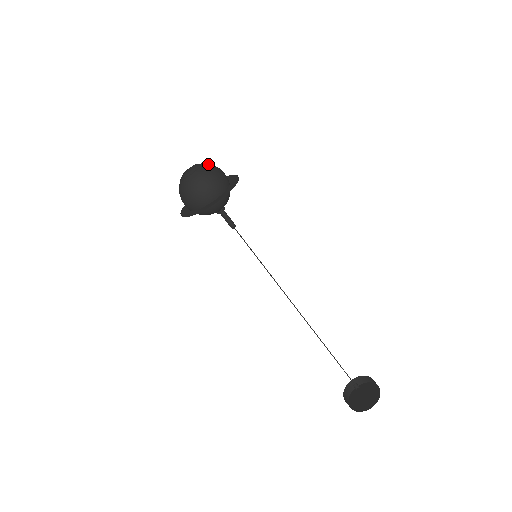
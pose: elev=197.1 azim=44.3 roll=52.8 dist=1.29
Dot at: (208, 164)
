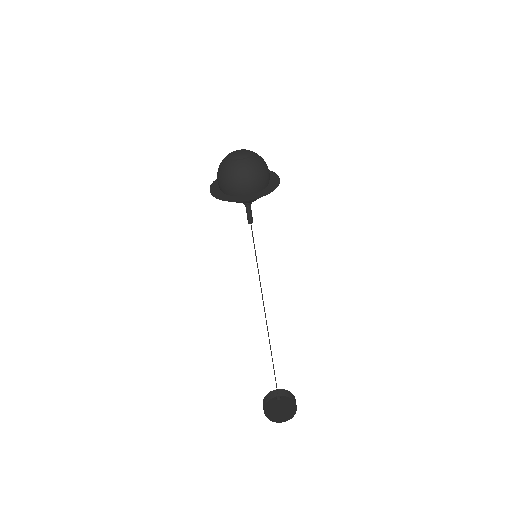
Dot at: (252, 162)
